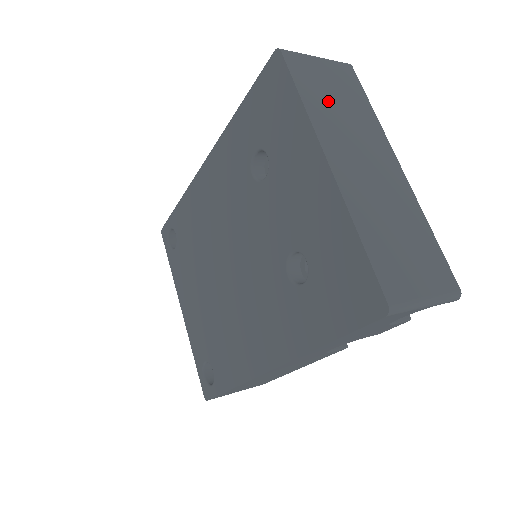
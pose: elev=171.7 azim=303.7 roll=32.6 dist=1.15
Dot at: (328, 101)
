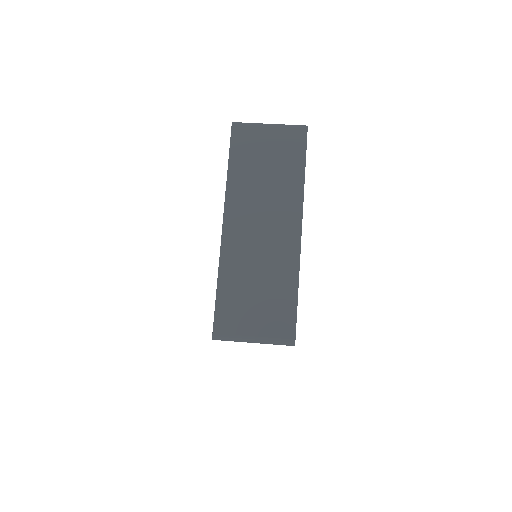
Dot at: (255, 169)
